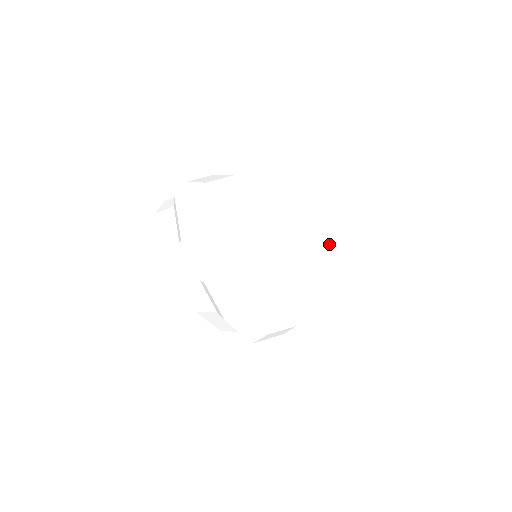
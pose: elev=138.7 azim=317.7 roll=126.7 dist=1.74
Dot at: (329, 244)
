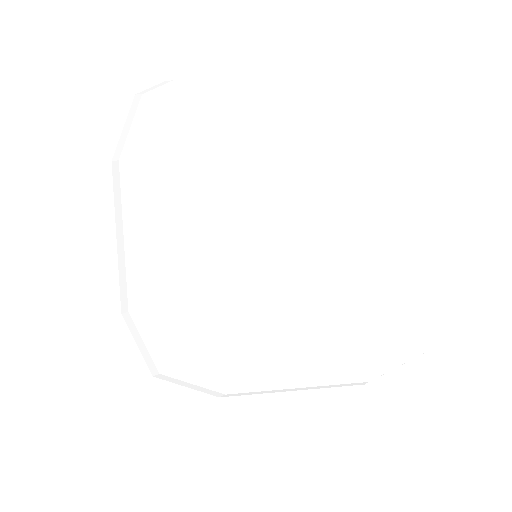
Dot at: (382, 296)
